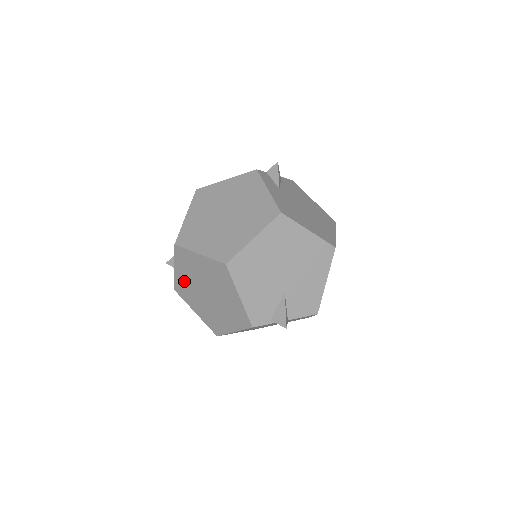
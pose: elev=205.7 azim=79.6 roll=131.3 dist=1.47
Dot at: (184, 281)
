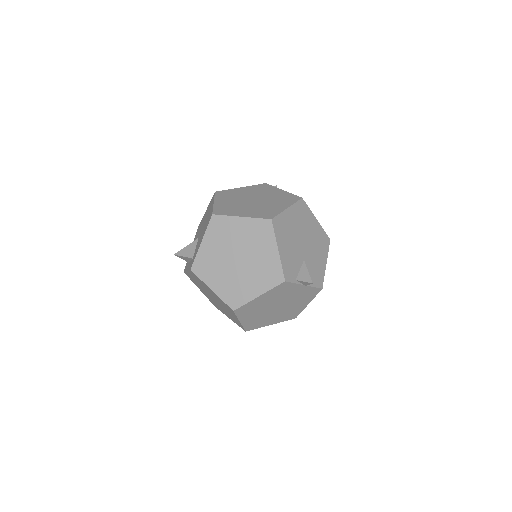
Dot at: (210, 254)
